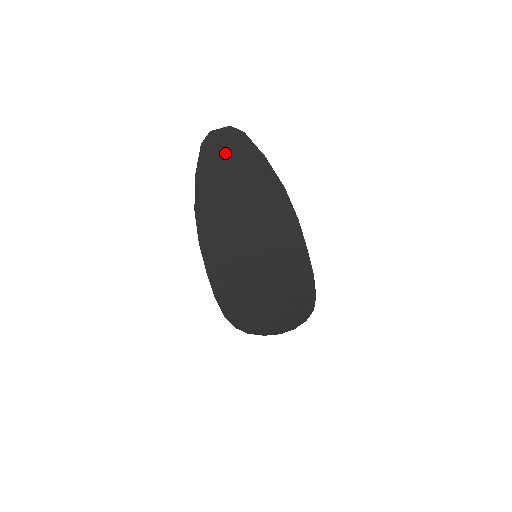
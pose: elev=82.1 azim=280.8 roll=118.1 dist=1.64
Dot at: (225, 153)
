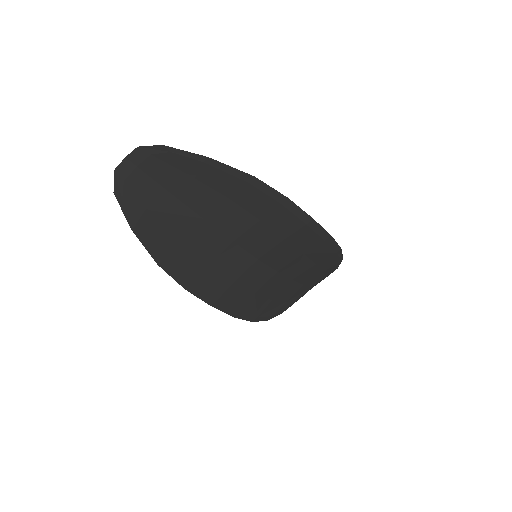
Dot at: (152, 183)
